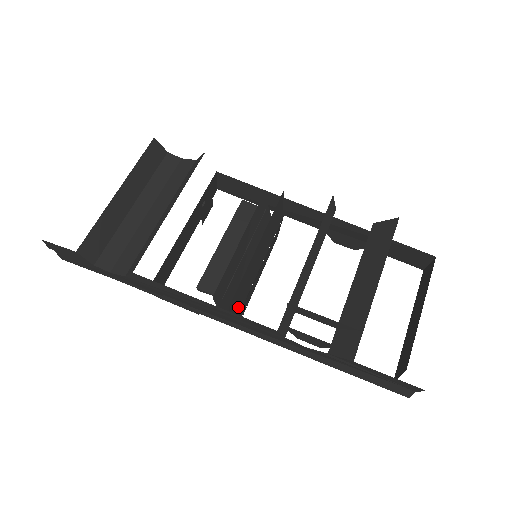
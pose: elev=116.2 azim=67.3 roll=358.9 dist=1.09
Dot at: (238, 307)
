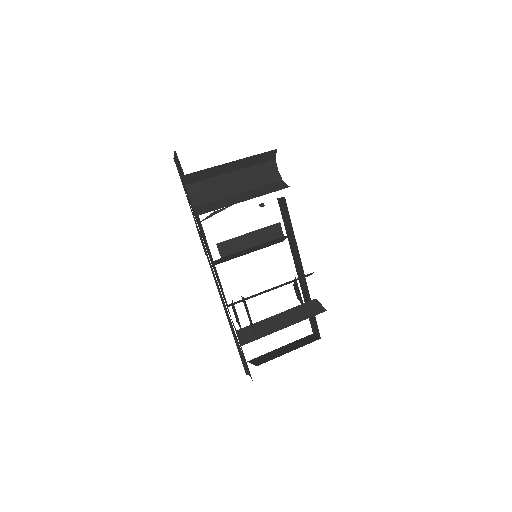
Dot at: occluded
